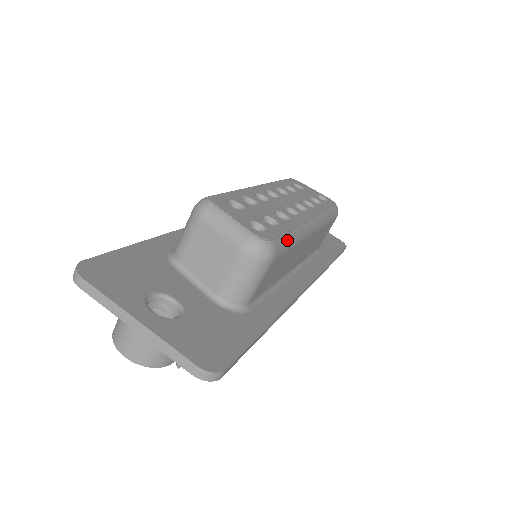
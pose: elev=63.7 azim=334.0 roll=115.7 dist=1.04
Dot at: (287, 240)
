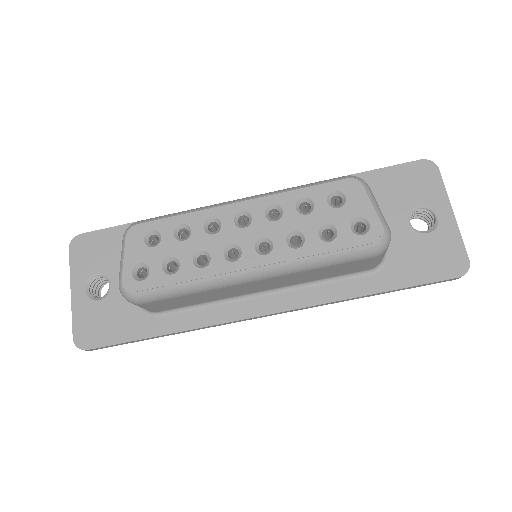
Dot at: (168, 291)
